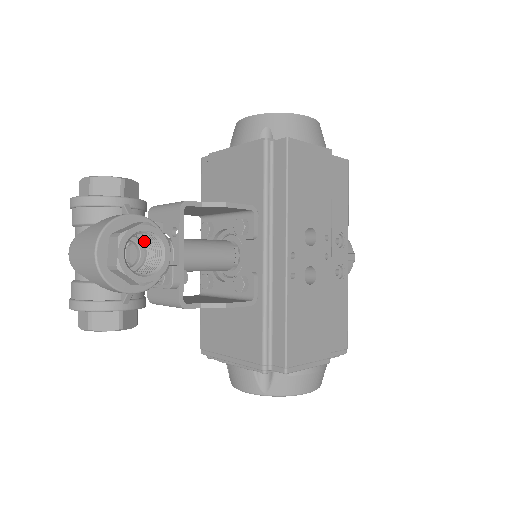
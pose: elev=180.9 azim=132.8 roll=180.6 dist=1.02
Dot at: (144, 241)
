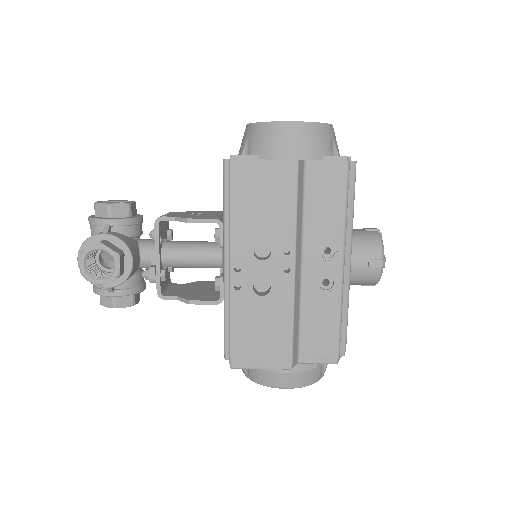
Dot at: occluded
